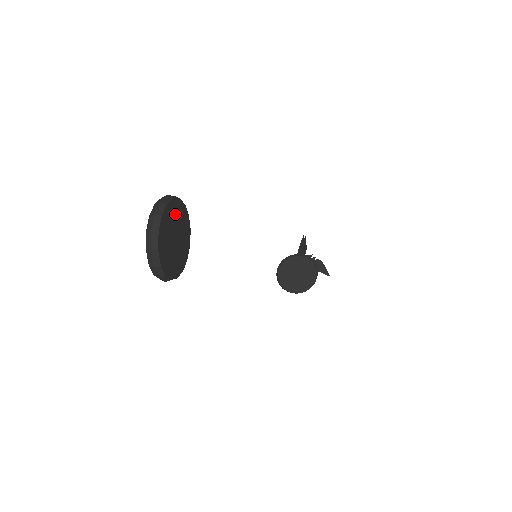
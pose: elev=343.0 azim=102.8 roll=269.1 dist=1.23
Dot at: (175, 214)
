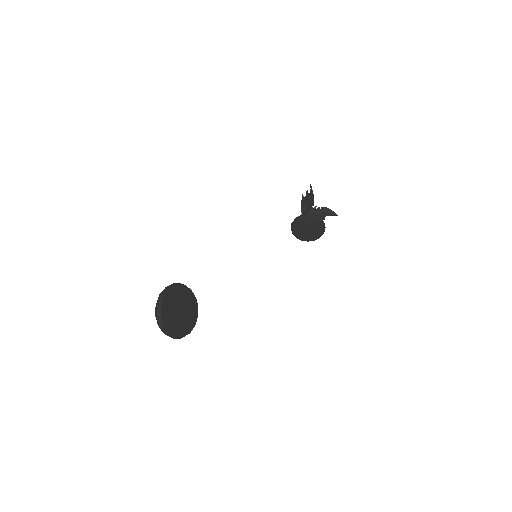
Dot at: (172, 300)
